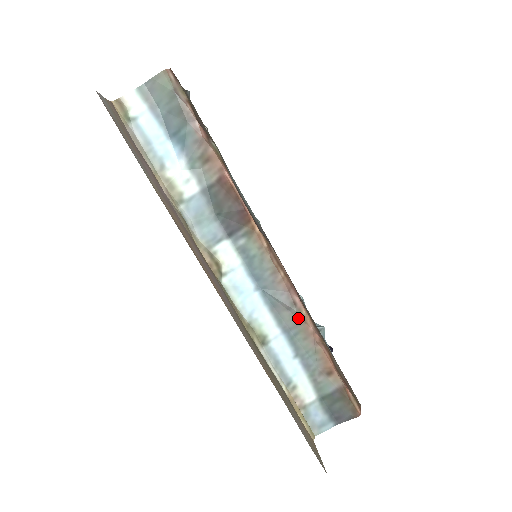
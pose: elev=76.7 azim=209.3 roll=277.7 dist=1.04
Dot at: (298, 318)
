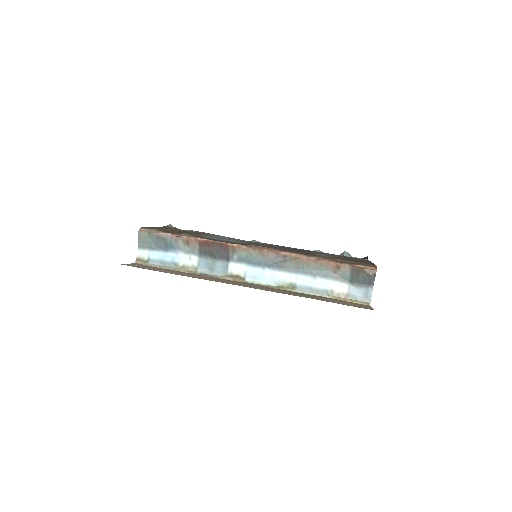
Dot at: (294, 260)
